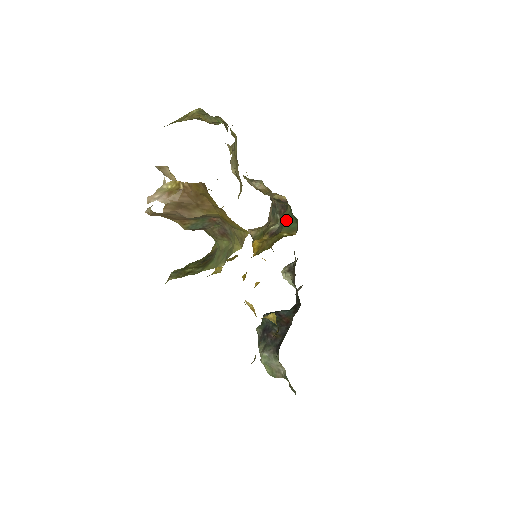
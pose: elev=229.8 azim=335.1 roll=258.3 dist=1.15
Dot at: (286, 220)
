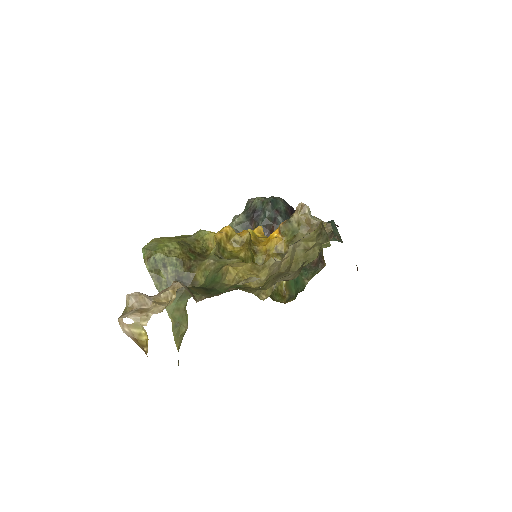
Dot at: (297, 280)
